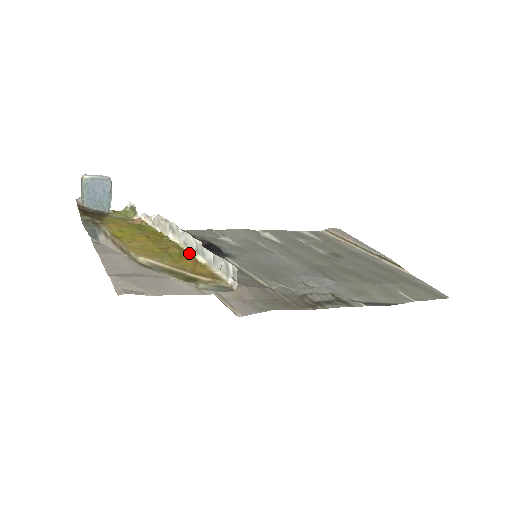
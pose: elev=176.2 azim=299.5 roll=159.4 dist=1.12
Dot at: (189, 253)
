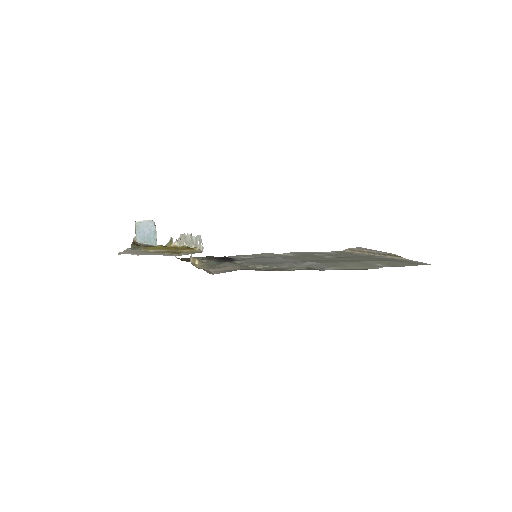
Dot at: (189, 247)
